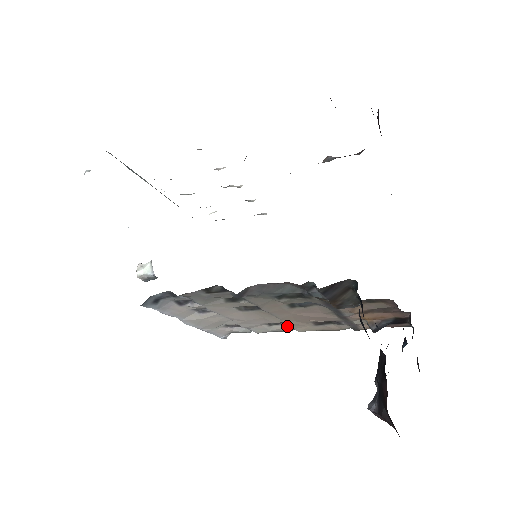
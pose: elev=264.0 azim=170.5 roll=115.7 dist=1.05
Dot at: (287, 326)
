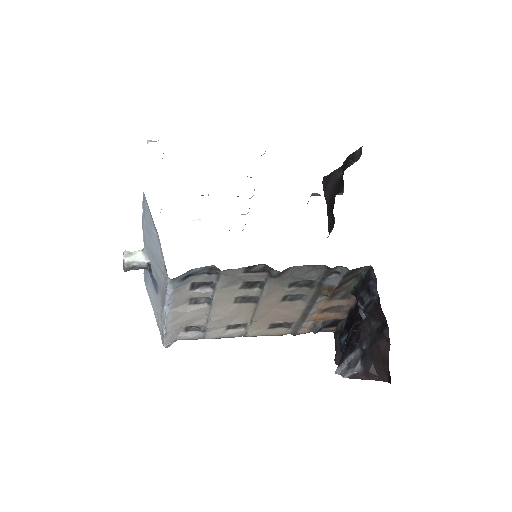
Dot at: (242, 330)
